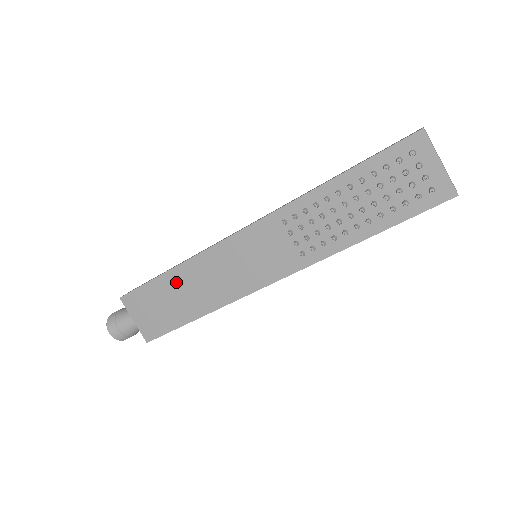
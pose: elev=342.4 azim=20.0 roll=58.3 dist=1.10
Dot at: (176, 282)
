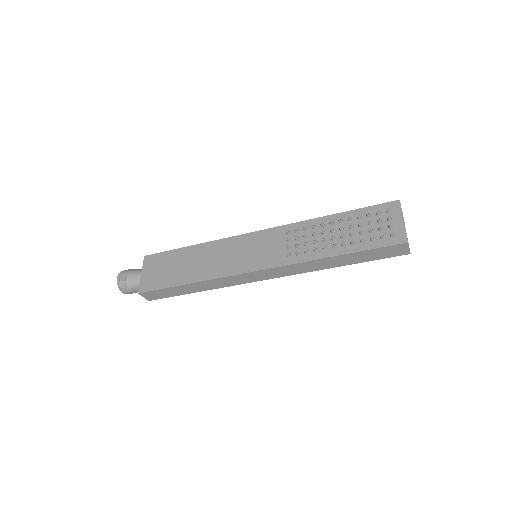
Dot at: (191, 254)
